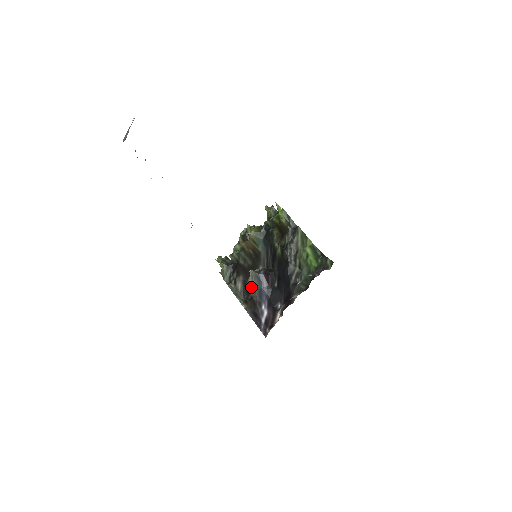
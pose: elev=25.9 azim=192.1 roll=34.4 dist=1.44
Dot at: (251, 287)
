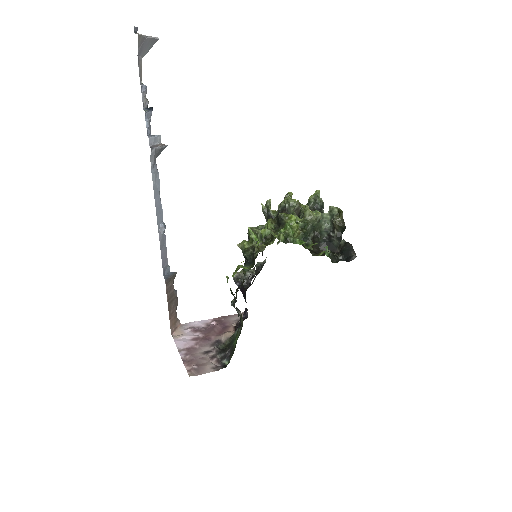
Dot at: occluded
